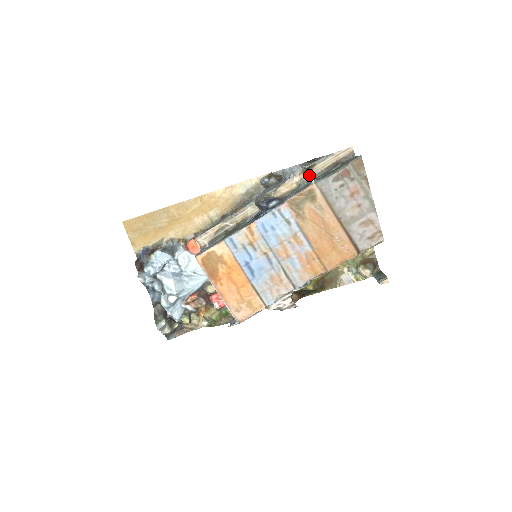
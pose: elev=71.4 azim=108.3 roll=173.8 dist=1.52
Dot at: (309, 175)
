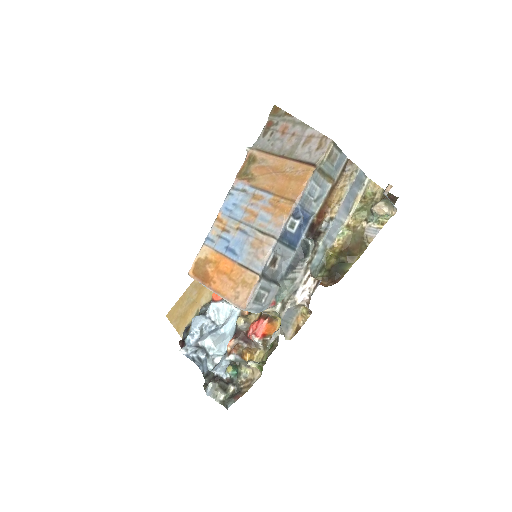
Dot at: occluded
